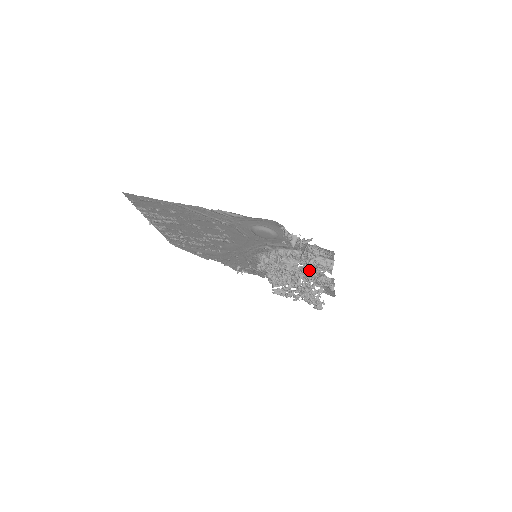
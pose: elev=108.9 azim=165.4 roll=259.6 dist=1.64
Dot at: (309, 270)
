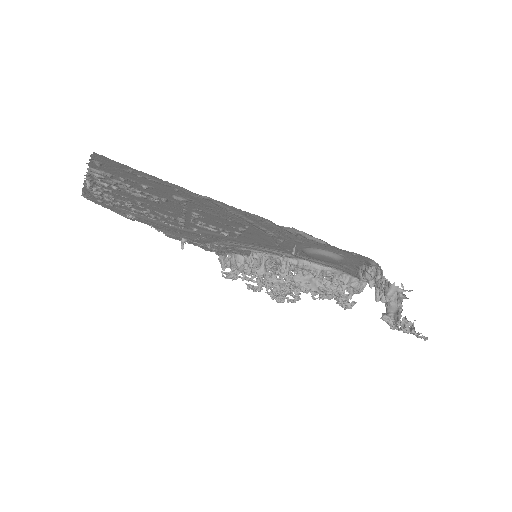
Dot at: occluded
